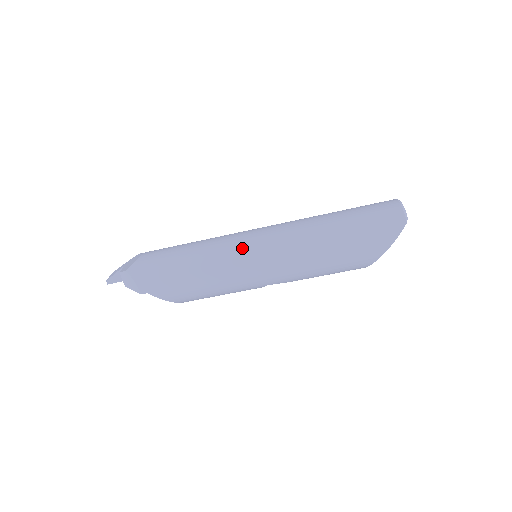
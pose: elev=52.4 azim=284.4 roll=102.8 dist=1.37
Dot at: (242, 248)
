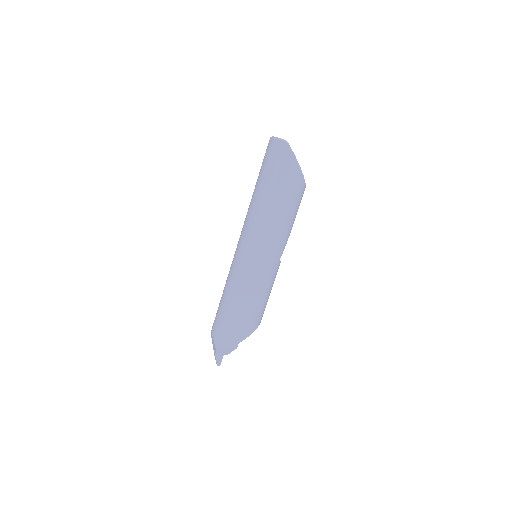
Dot at: (243, 264)
